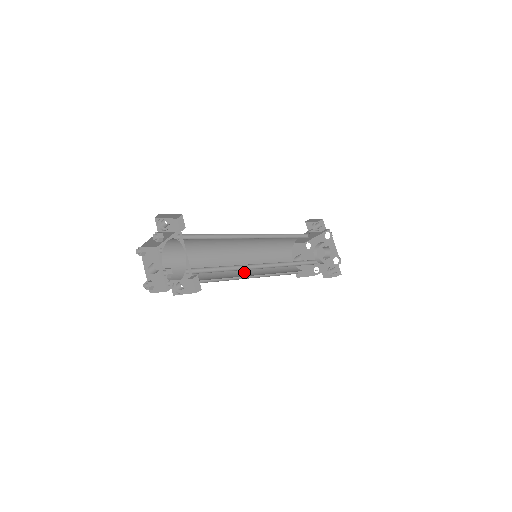
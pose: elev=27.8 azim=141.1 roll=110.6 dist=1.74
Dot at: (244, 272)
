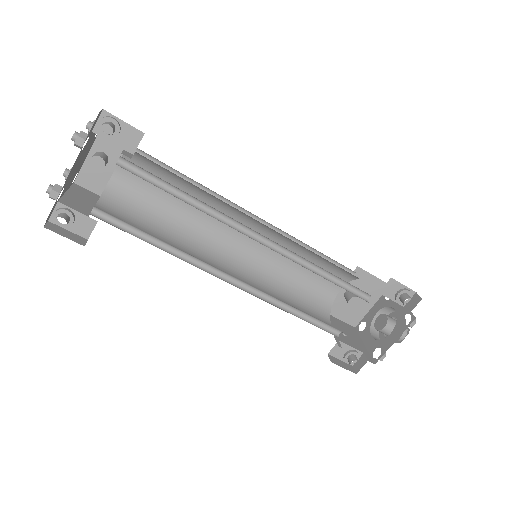
Dot at: (236, 253)
